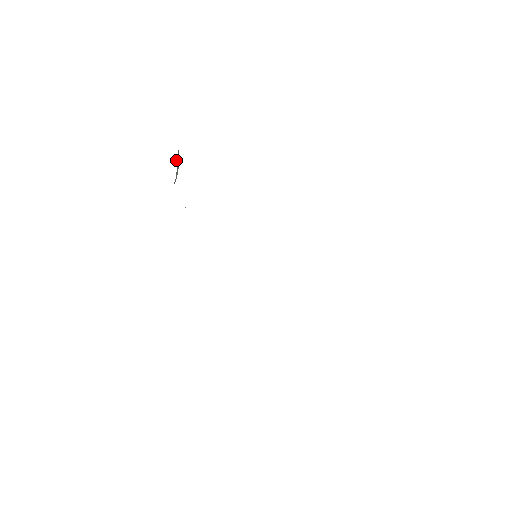
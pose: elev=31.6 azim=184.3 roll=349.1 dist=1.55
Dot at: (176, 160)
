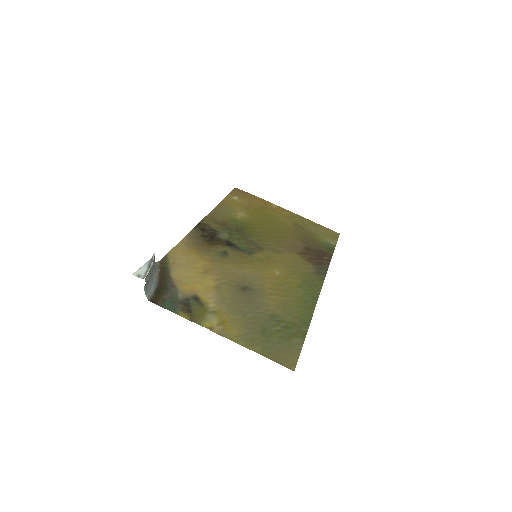
Dot at: (144, 288)
